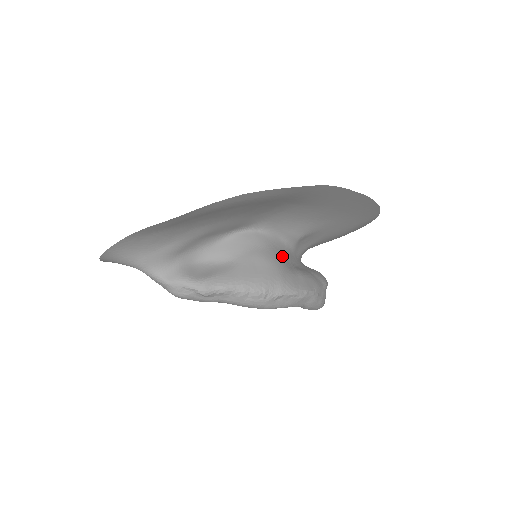
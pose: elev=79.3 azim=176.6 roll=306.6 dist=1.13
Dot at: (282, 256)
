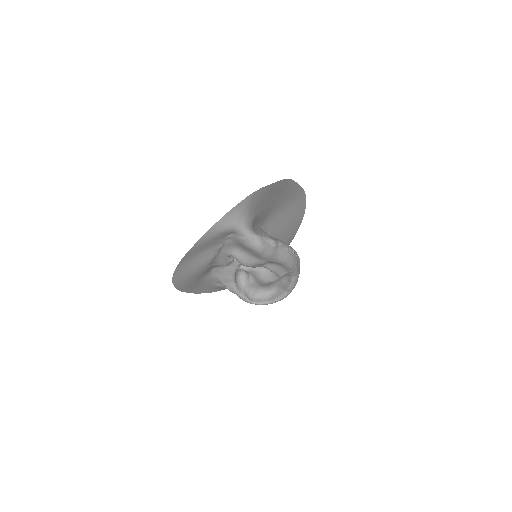
Dot at: occluded
